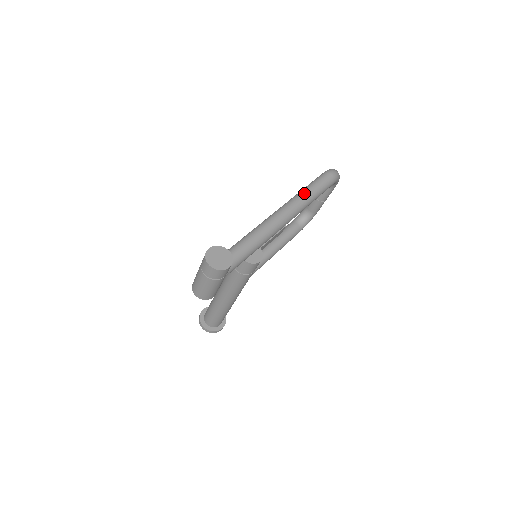
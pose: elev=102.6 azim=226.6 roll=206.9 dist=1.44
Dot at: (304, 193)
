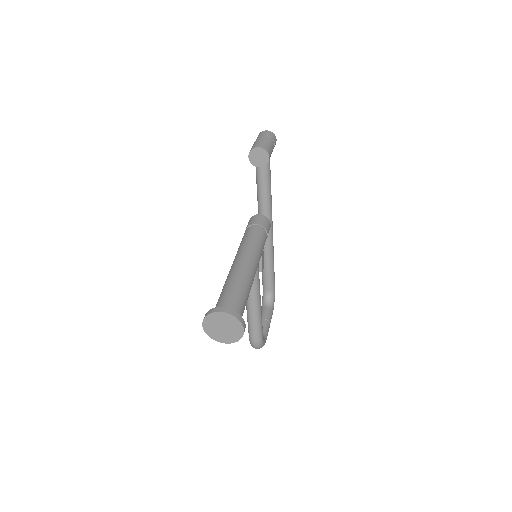
Dot at: occluded
